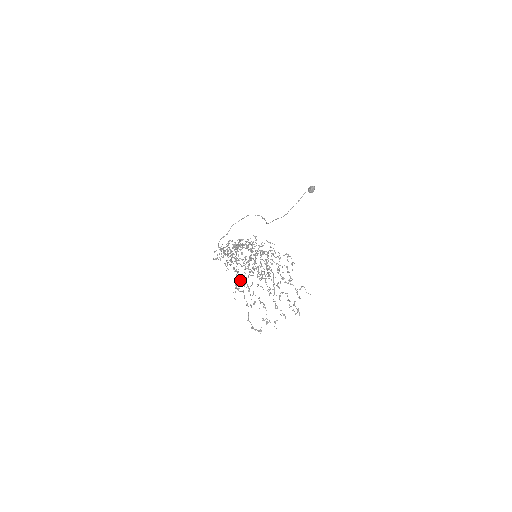
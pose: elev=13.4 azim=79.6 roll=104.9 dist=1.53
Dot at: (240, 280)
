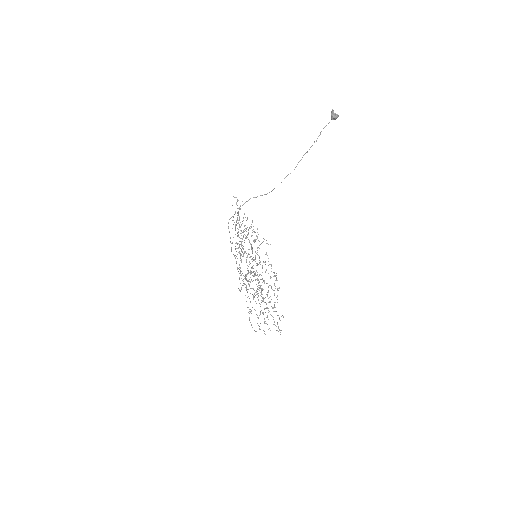
Dot at: (242, 285)
